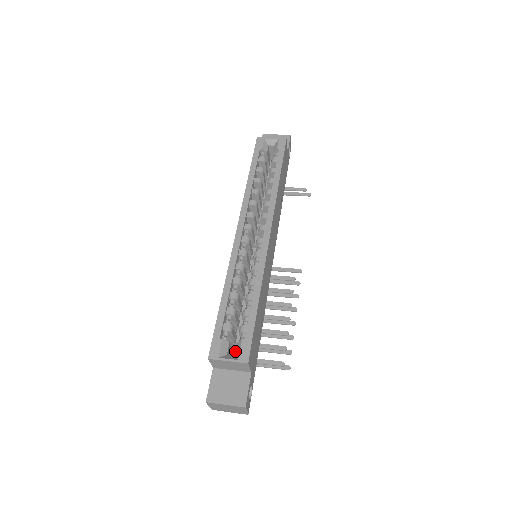
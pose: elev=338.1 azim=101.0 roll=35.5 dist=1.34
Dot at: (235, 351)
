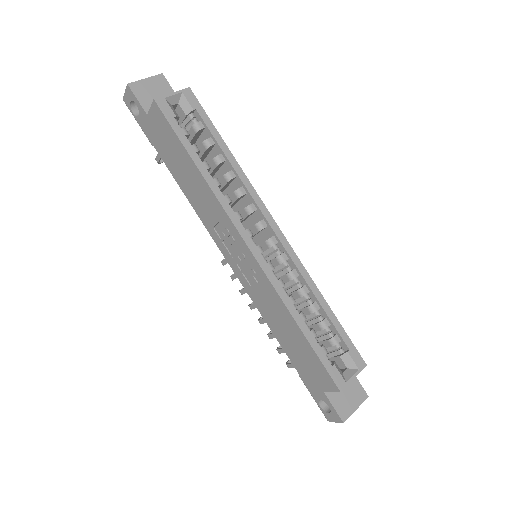
Dot at: (346, 364)
